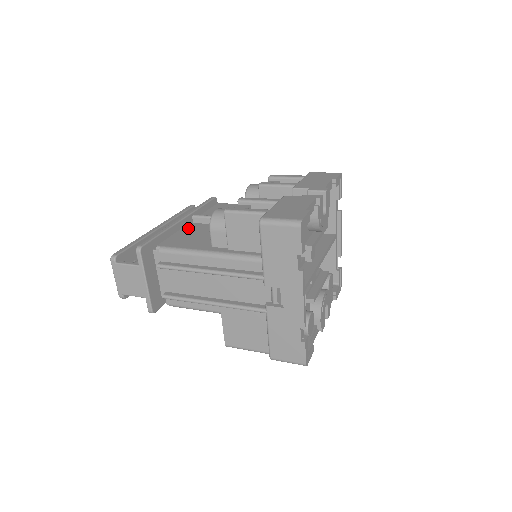
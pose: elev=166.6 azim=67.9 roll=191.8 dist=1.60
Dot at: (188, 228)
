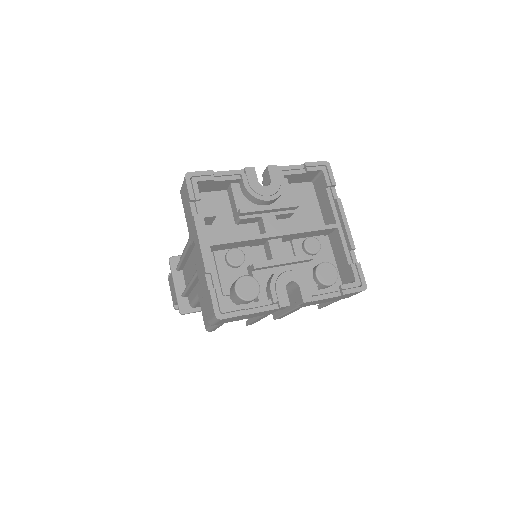
Dot at: occluded
